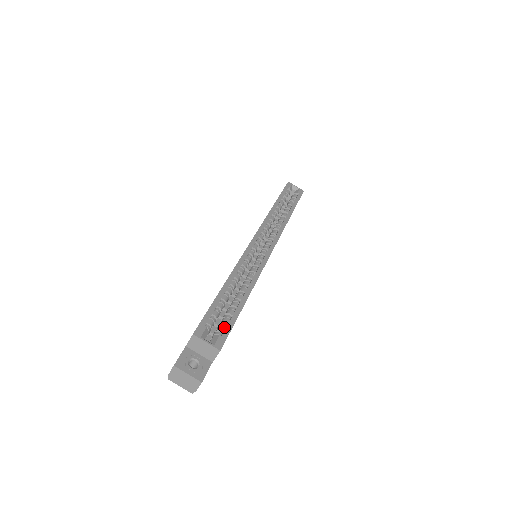
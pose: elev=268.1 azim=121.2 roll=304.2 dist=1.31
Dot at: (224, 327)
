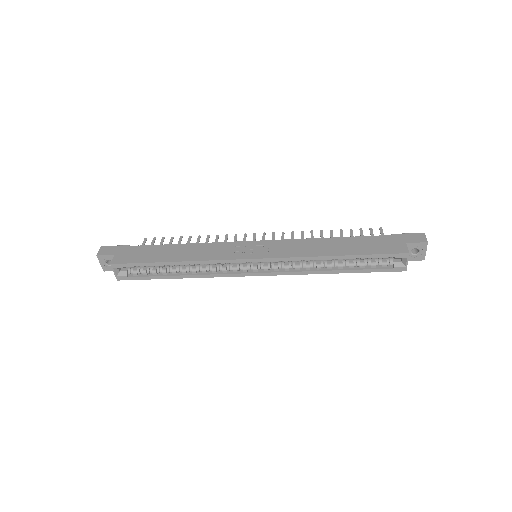
Dot at: (140, 273)
